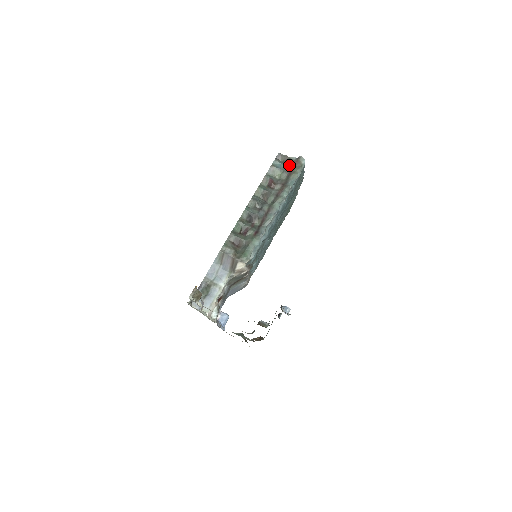
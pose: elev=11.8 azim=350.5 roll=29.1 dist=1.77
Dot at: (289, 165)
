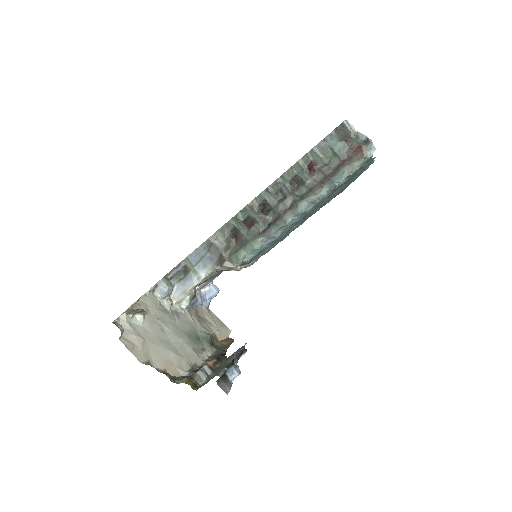
Dot at: (349, 148)
